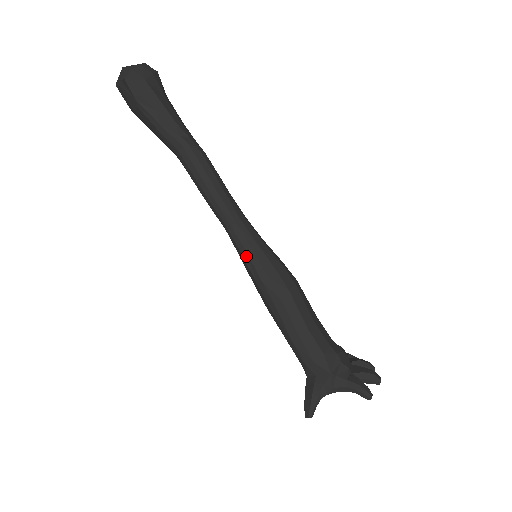
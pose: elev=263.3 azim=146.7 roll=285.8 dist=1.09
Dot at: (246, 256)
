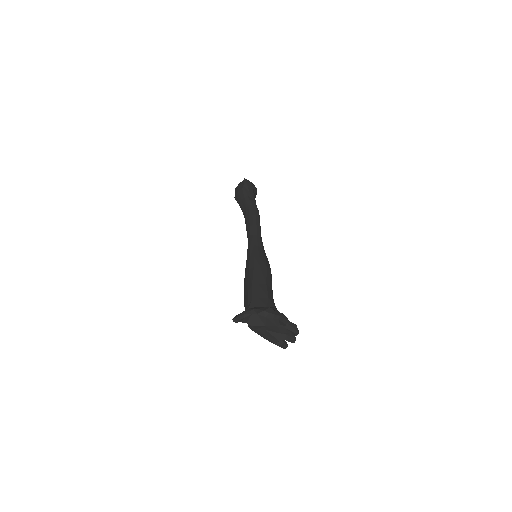
Dot at: (252, 246)
